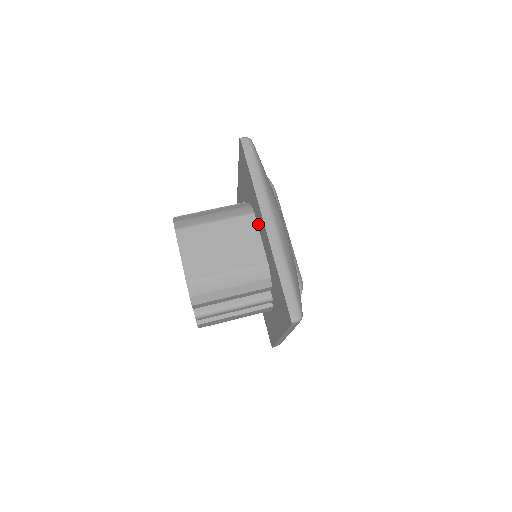
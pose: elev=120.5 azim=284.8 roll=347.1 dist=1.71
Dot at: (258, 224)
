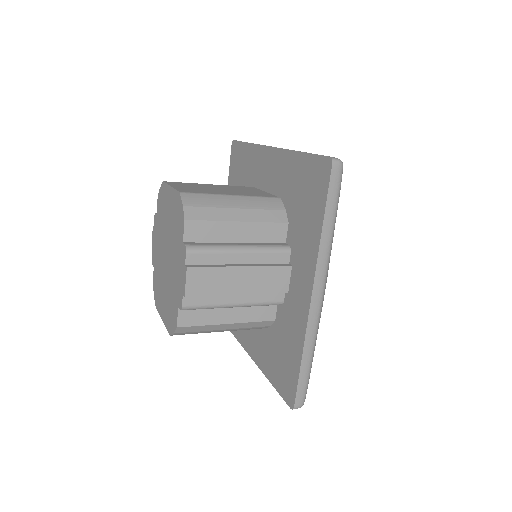
Dot at: (260, 183)
